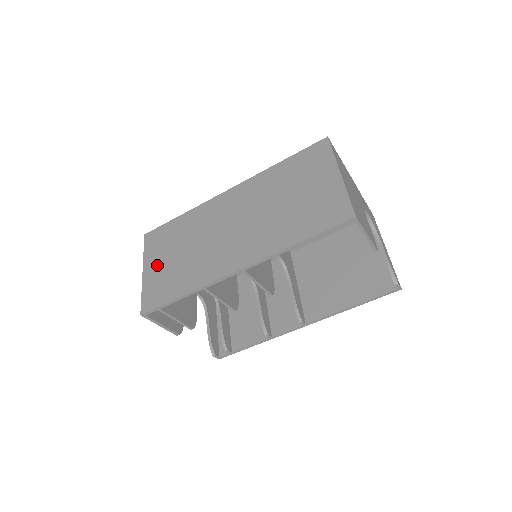
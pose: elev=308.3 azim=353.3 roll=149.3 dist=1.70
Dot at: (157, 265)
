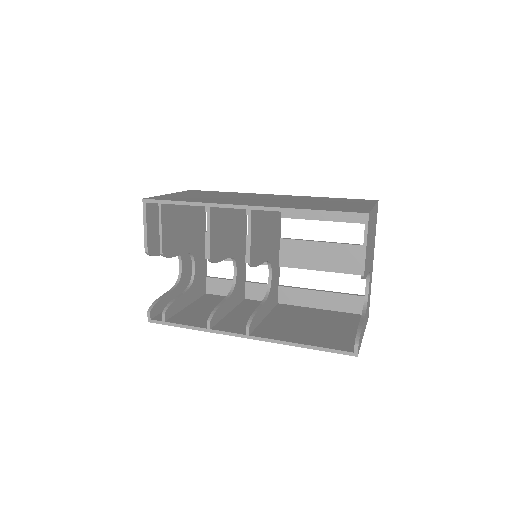
Dot at: (184, 194)
